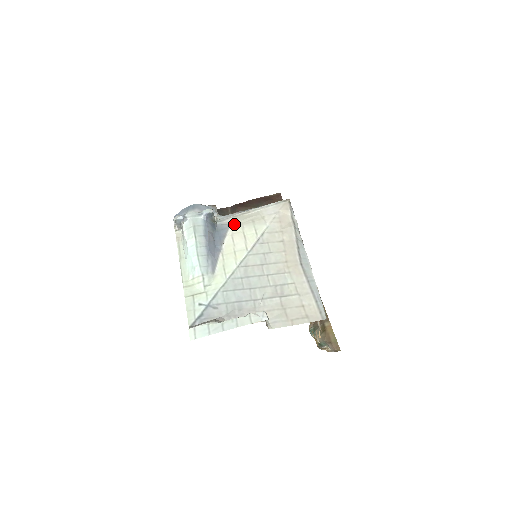
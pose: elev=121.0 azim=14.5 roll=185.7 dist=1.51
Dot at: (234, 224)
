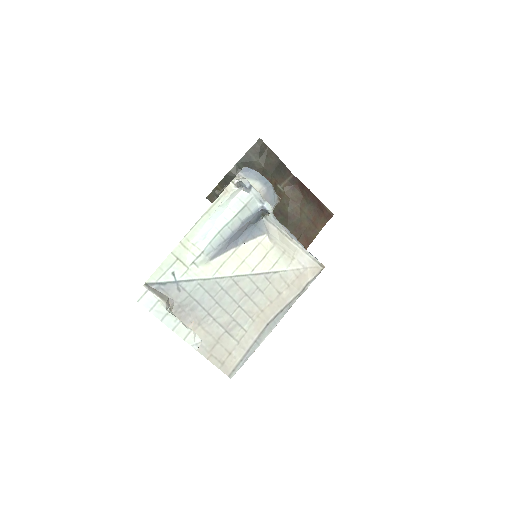
Dot at: (271, 236)
